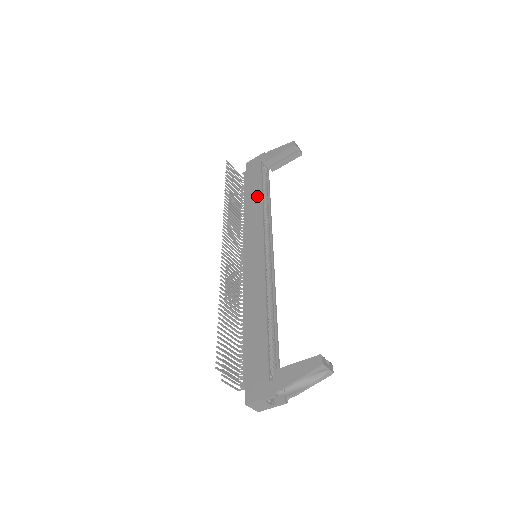
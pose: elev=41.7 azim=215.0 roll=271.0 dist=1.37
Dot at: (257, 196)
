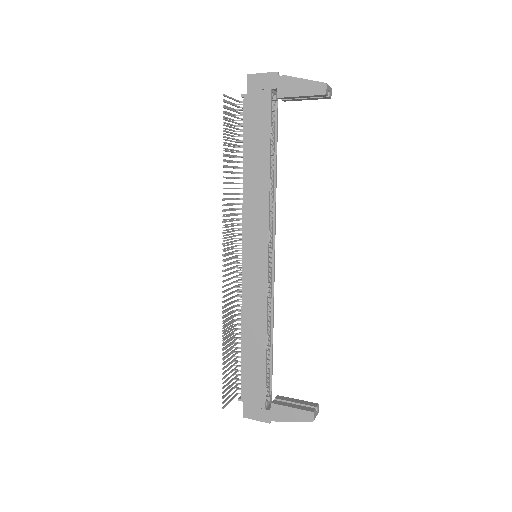
Dot at: (262, 164)
